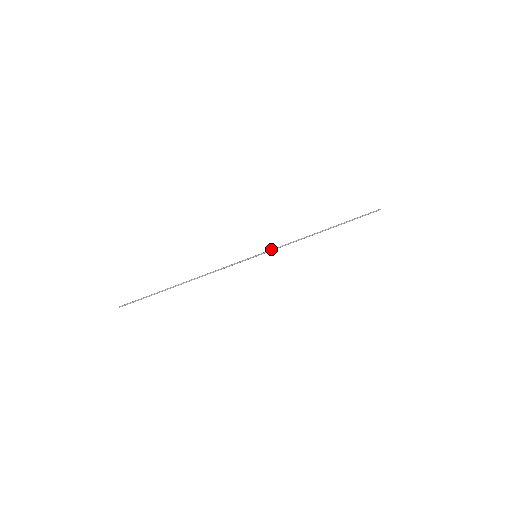
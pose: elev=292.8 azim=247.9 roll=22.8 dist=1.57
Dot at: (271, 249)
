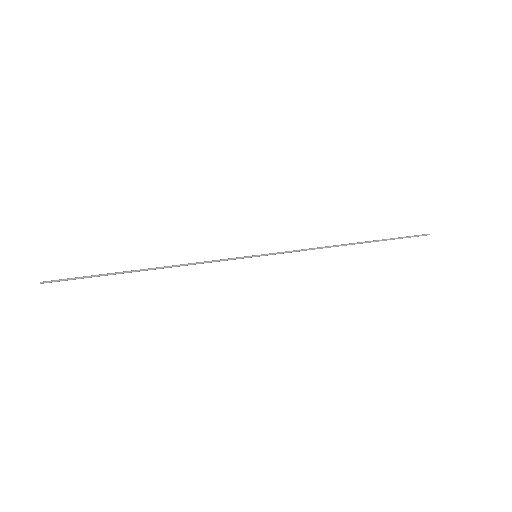
Dot at: (278, 253)
